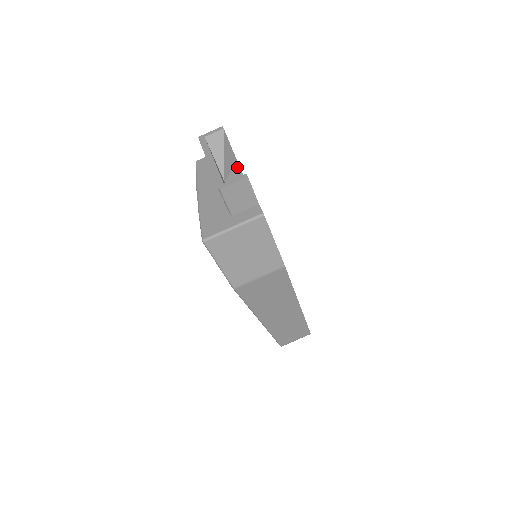
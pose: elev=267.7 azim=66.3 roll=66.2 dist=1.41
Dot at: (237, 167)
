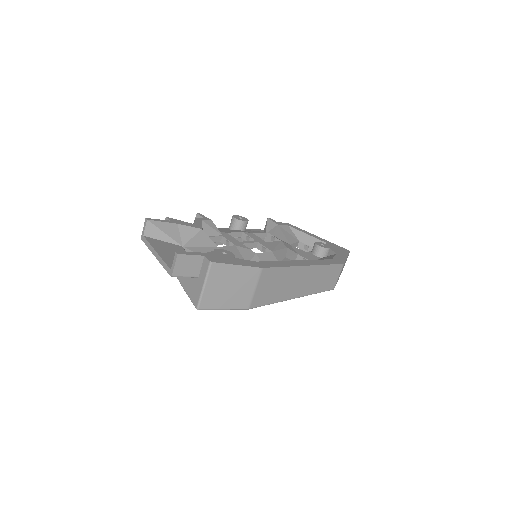
Dot at: (181, 227)
